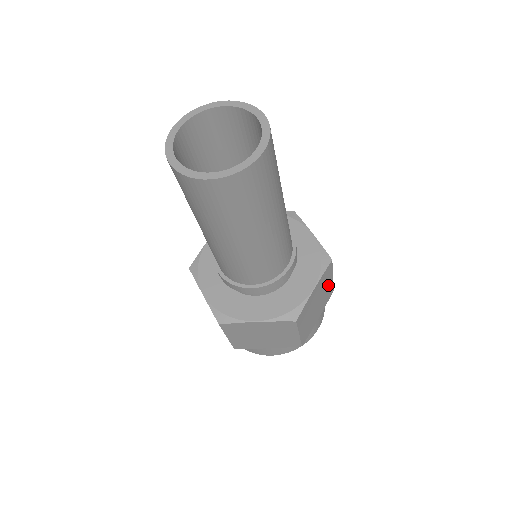
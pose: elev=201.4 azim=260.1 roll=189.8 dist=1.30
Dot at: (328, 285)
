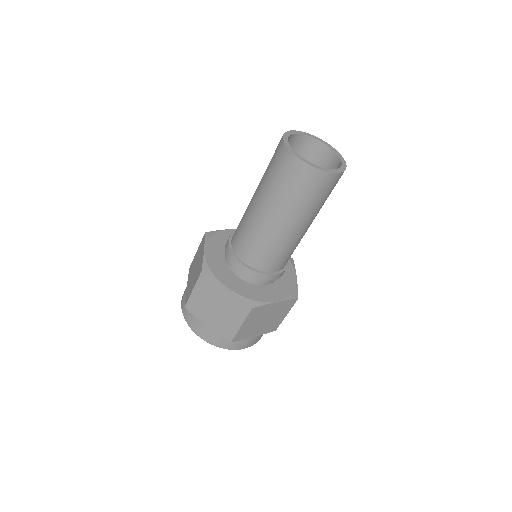
Dot at: occluded
